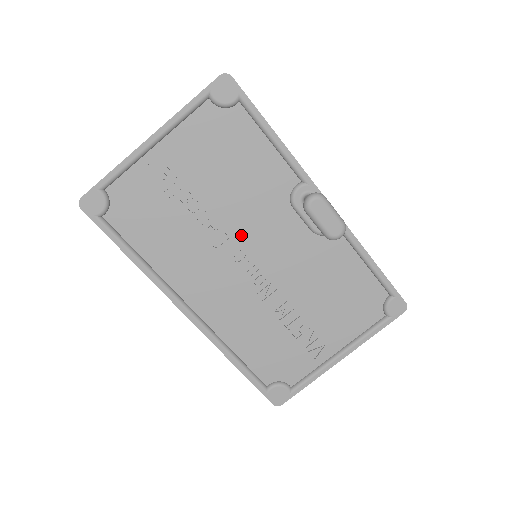
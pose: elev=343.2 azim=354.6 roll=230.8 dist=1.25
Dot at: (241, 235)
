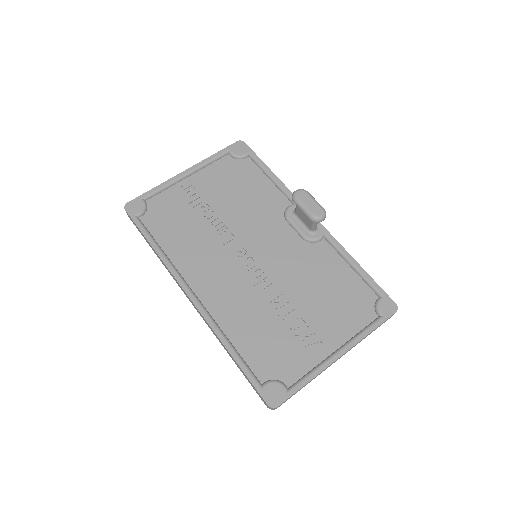
Dot at: (244, 238)
